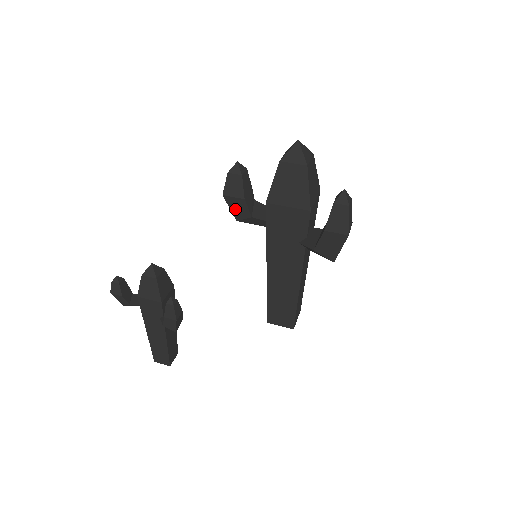
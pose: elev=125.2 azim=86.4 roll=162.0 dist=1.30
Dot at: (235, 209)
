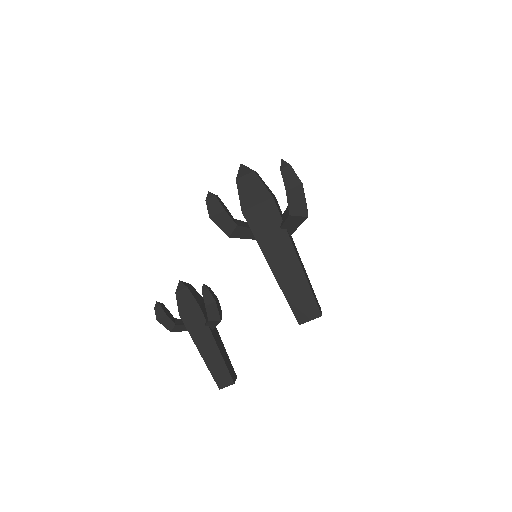
Dot at: (223, 226)
